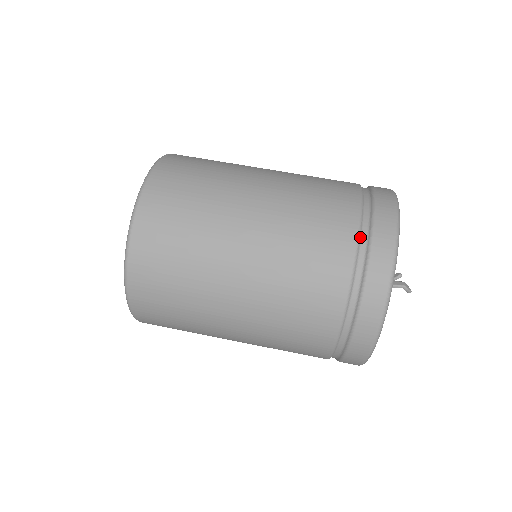
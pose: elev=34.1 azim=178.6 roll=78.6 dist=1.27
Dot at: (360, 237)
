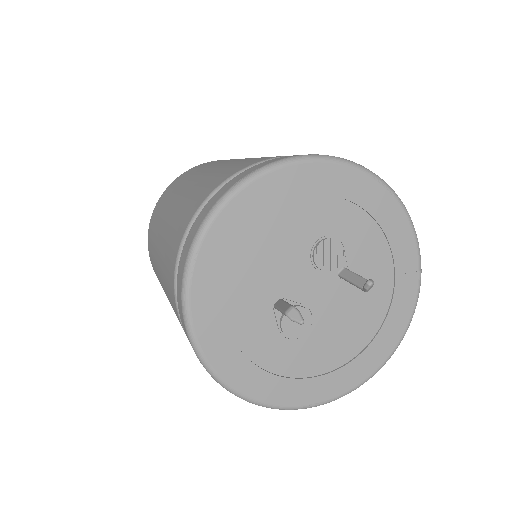
Dot at: occluded
